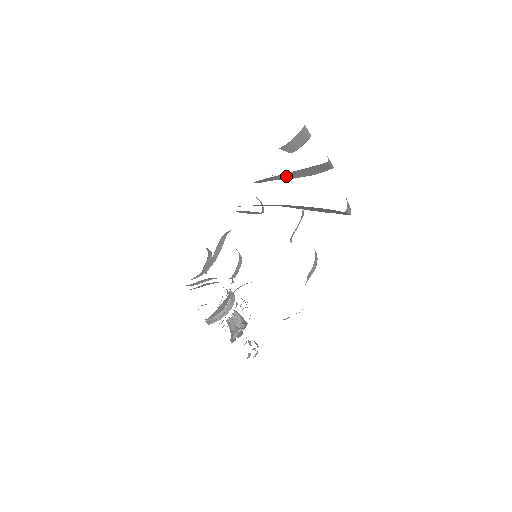
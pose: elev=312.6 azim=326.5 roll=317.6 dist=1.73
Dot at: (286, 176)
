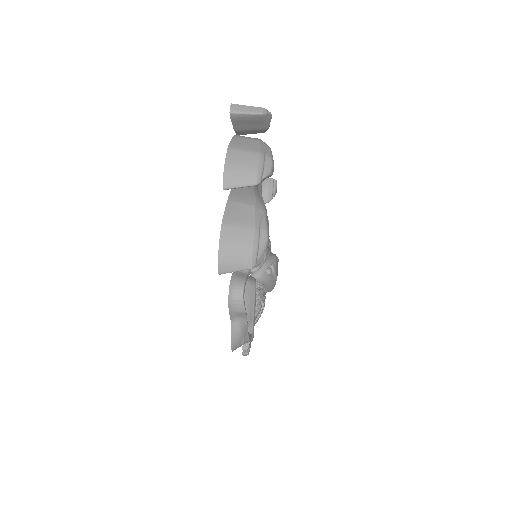
Dot at: occluded
